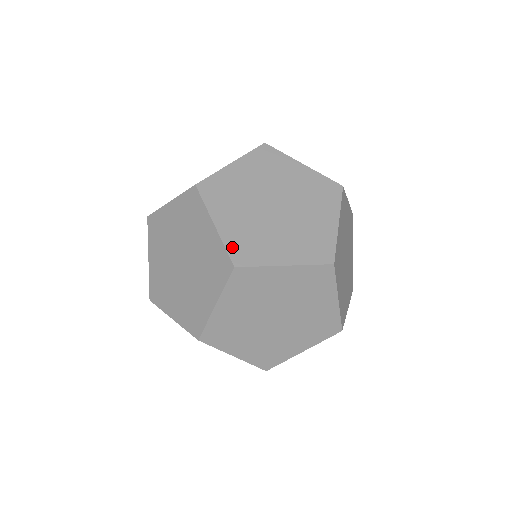
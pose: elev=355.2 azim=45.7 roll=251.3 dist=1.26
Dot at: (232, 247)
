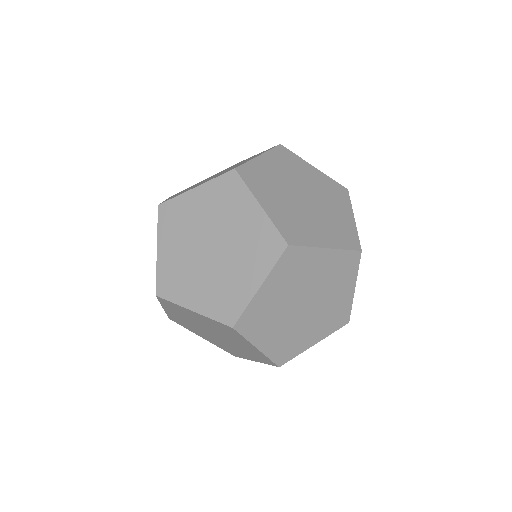
Dot at: (161, 277)
